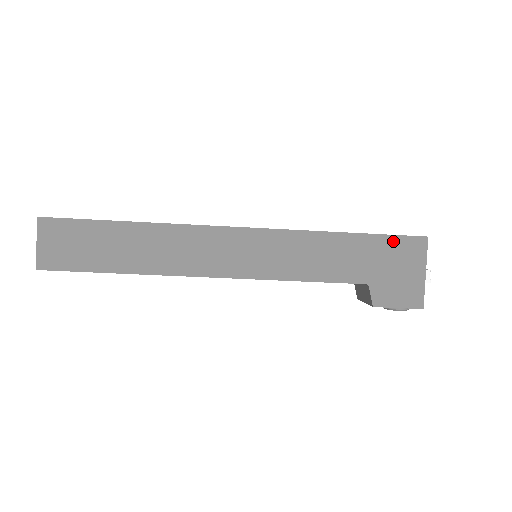
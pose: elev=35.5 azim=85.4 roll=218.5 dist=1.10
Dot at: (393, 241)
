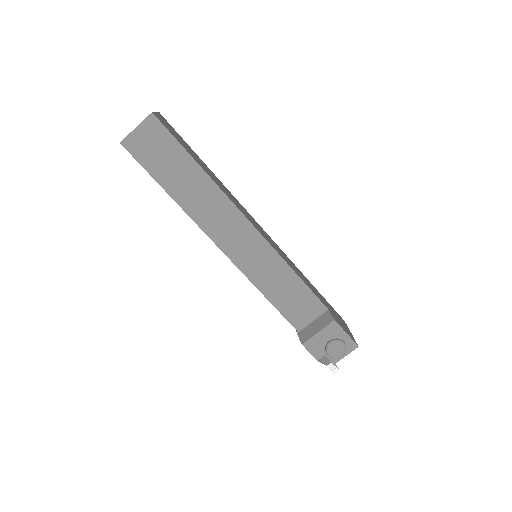
Dot at: (331, 306)
